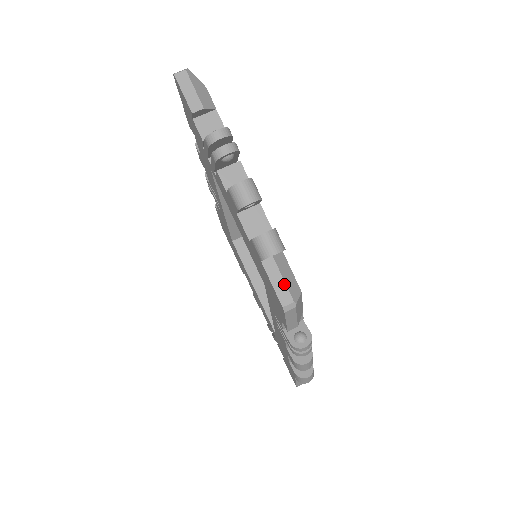
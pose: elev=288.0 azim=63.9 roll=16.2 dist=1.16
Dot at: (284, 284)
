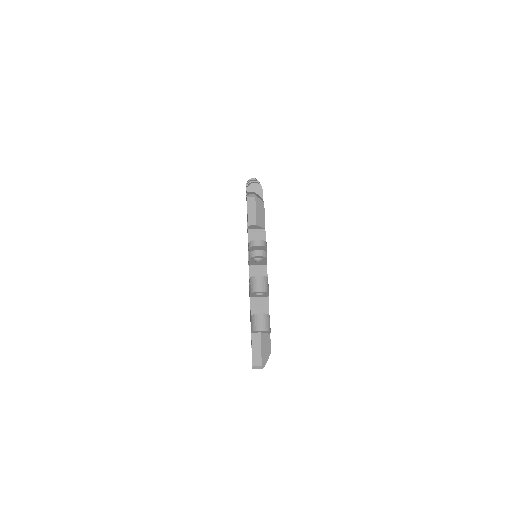
Dot at: (254, 193)
